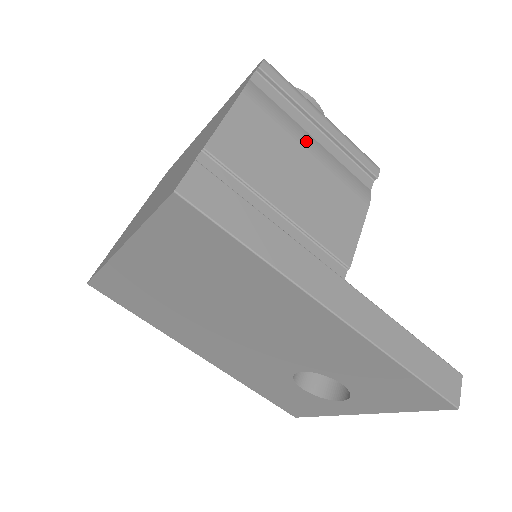
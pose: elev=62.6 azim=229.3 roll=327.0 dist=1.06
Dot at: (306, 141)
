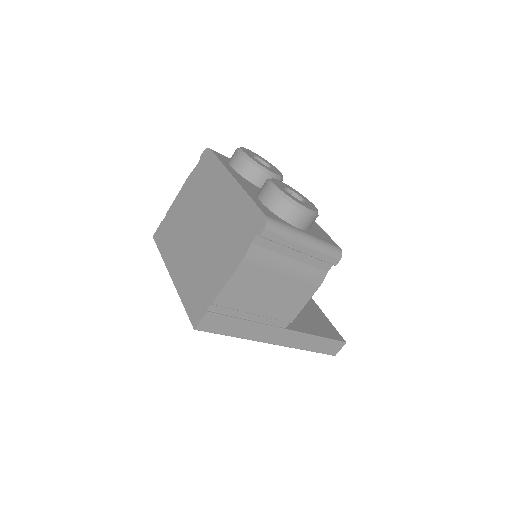
Dot at: (284, 268)
